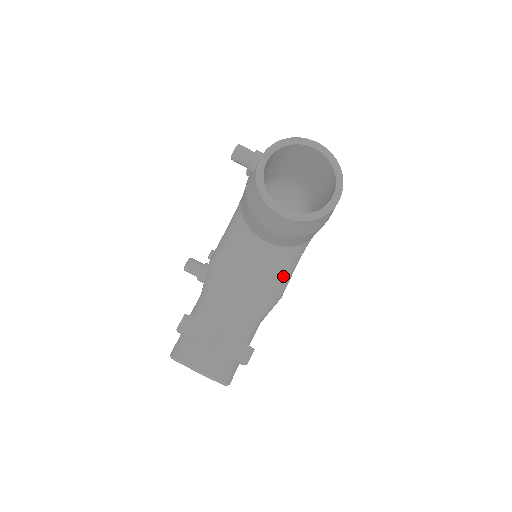
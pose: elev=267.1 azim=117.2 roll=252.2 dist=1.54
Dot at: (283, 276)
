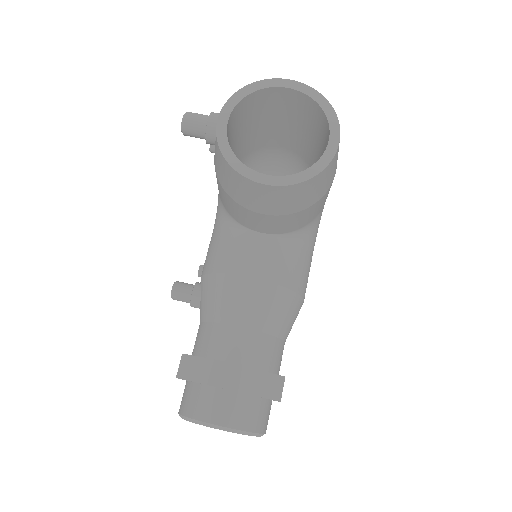
Dot at: (297, 272)
